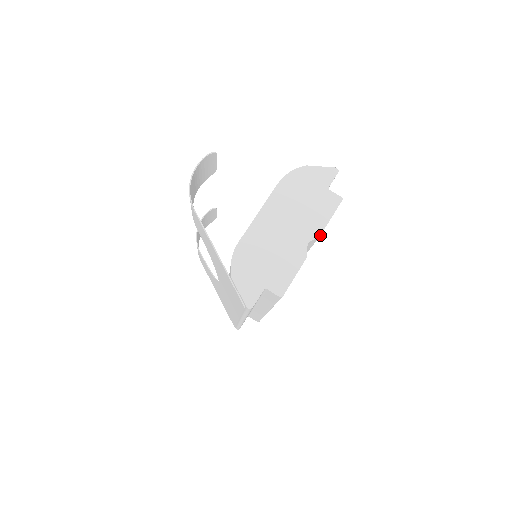
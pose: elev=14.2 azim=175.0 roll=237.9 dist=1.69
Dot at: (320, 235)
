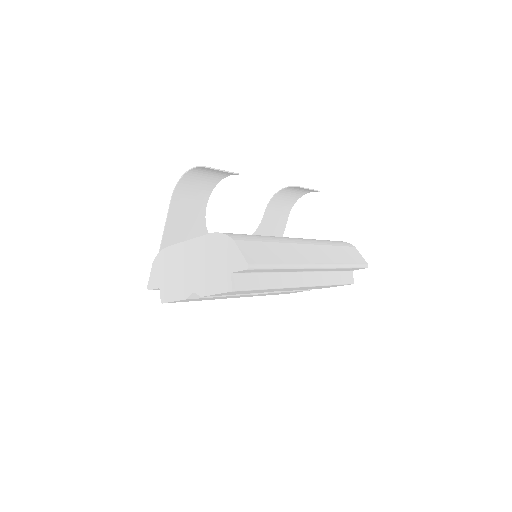
Dot at: (202, 296)
